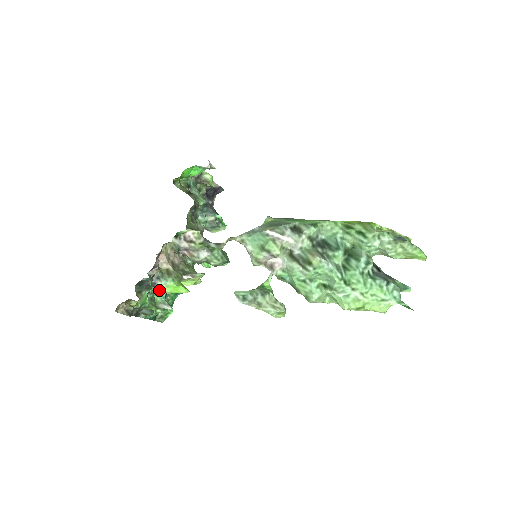
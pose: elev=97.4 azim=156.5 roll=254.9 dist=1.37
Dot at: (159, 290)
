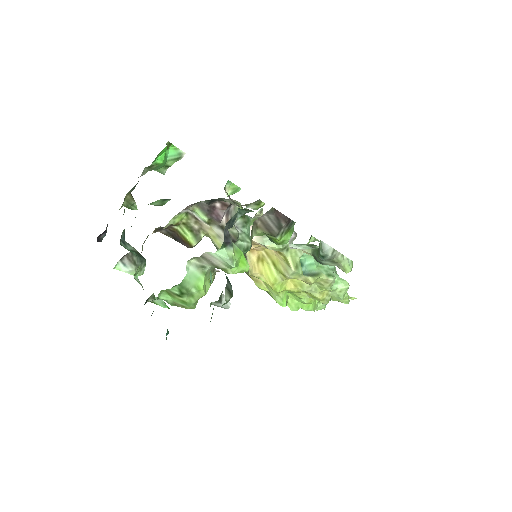
Dot at: occluded
